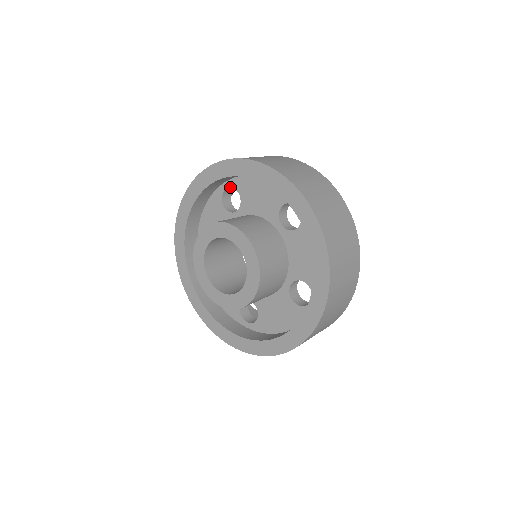
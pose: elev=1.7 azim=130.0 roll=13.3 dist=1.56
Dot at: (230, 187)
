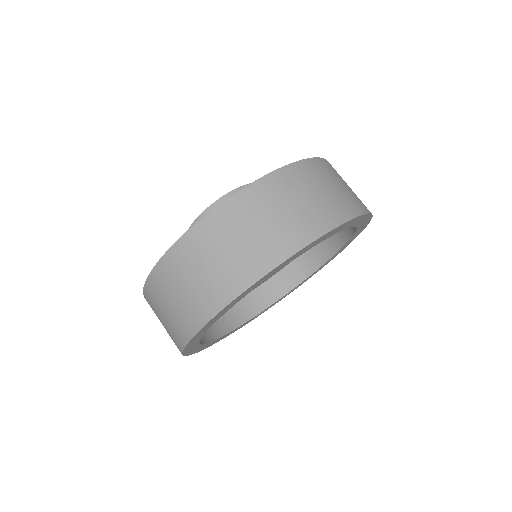
Dot at: occluded
